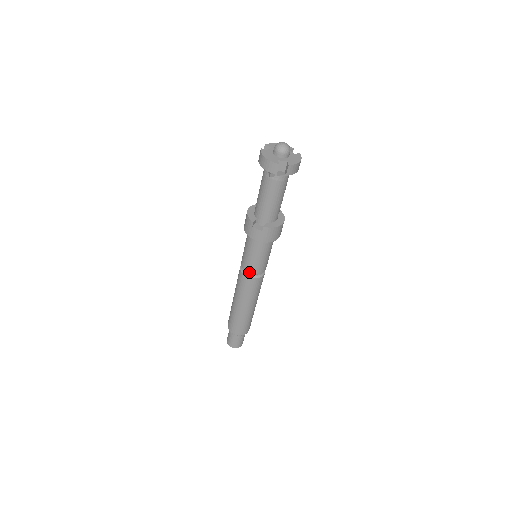
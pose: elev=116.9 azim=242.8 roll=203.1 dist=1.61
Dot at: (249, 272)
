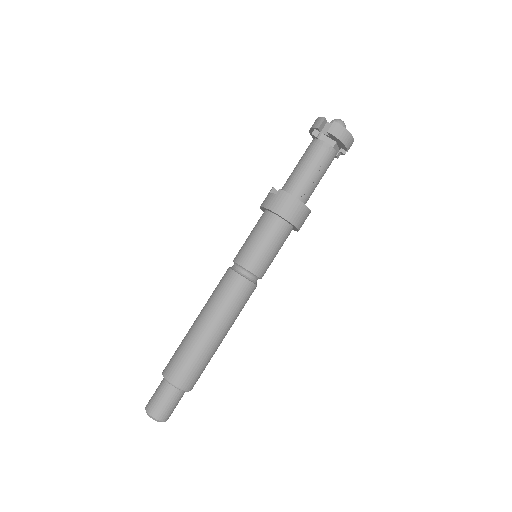
Dot at: (236, 261)
